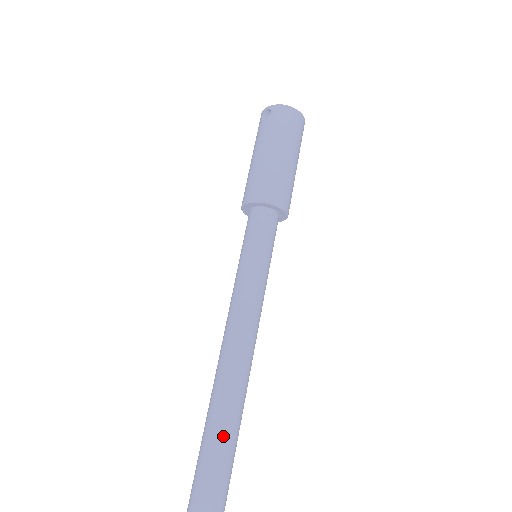
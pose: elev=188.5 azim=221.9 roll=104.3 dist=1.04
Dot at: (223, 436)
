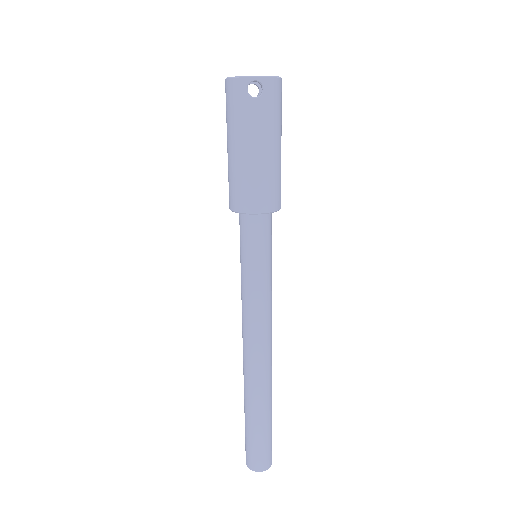
Dot at: (271, 404)
